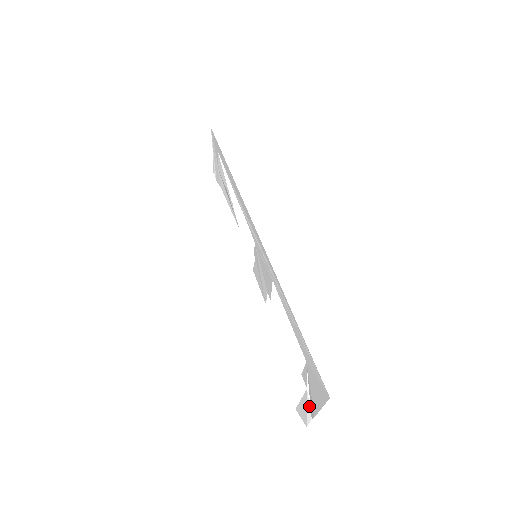
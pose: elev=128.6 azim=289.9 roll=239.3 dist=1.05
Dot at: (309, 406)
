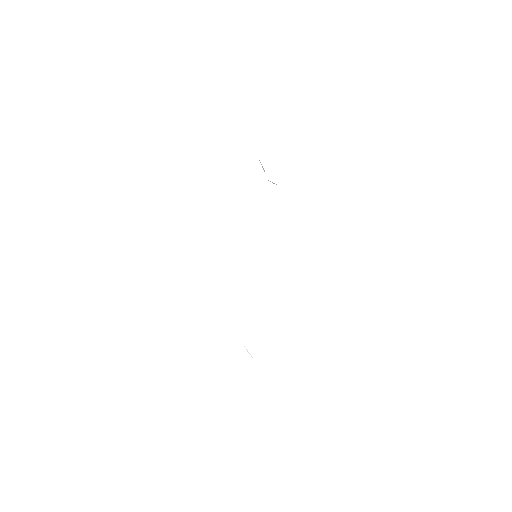
Dot at: (252, 357)
